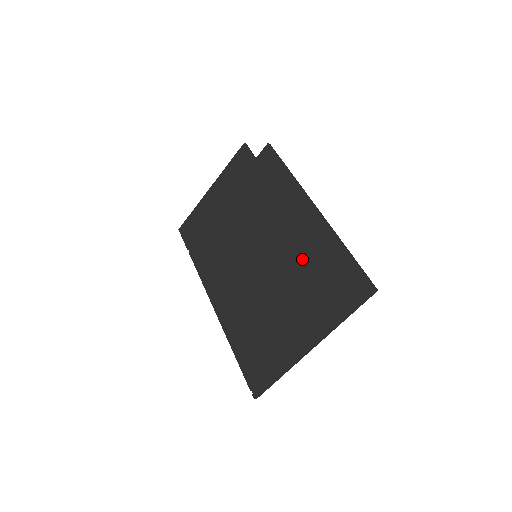
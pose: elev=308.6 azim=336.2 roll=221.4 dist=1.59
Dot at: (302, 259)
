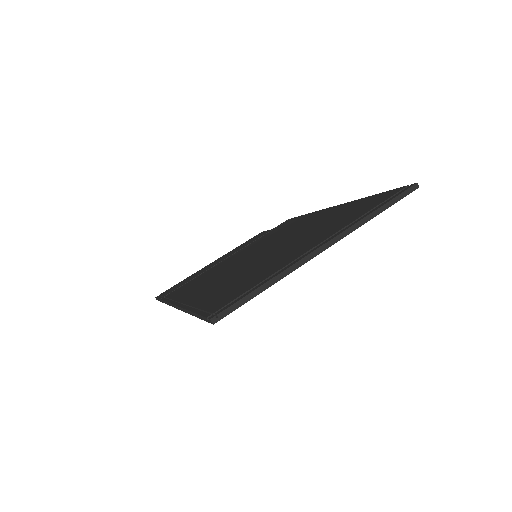
Dot at: (319, 223)
